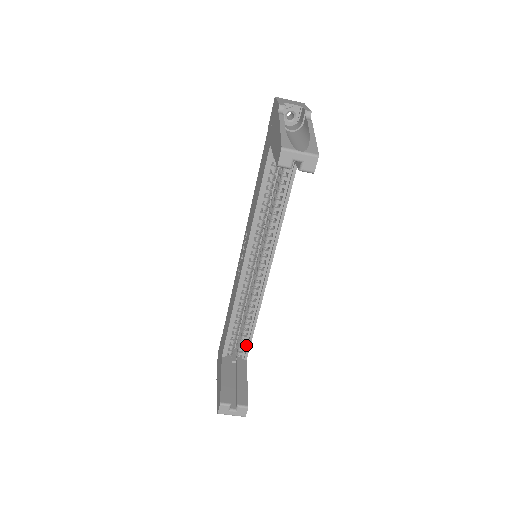
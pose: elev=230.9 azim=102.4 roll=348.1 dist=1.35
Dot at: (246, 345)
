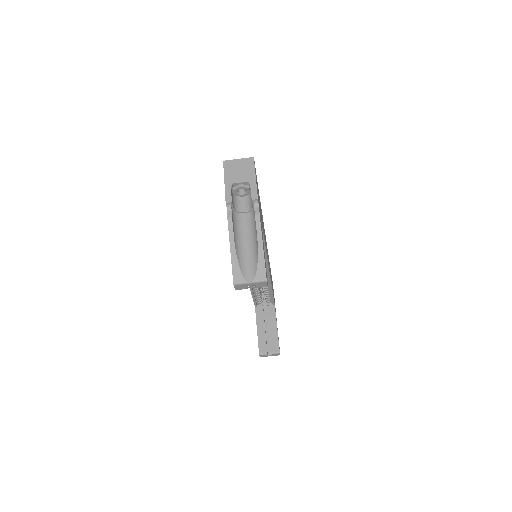
Dot at: (271, 299)
